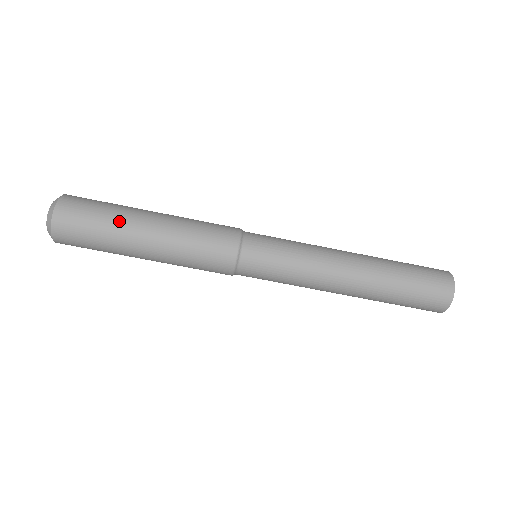
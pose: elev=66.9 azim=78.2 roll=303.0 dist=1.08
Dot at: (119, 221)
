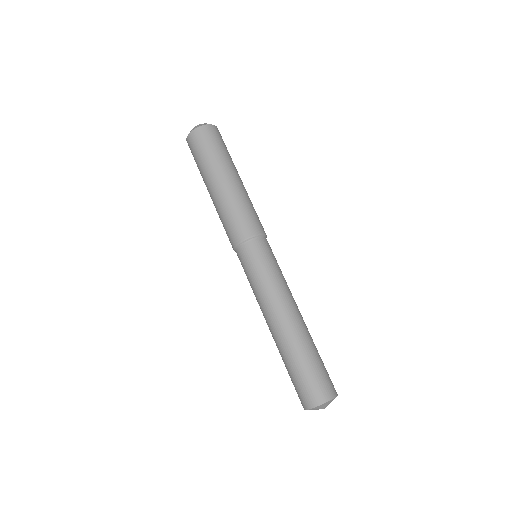
Dot at: occluded
